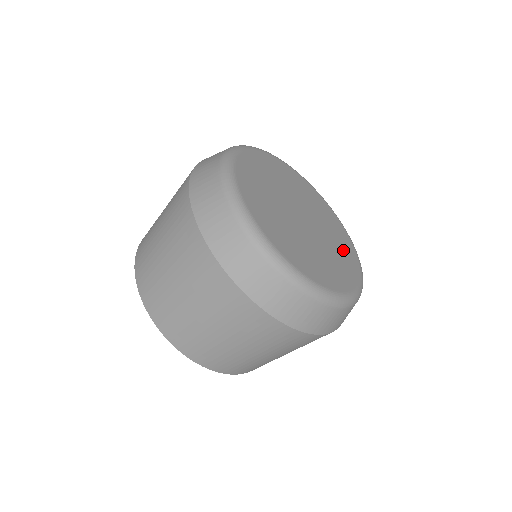
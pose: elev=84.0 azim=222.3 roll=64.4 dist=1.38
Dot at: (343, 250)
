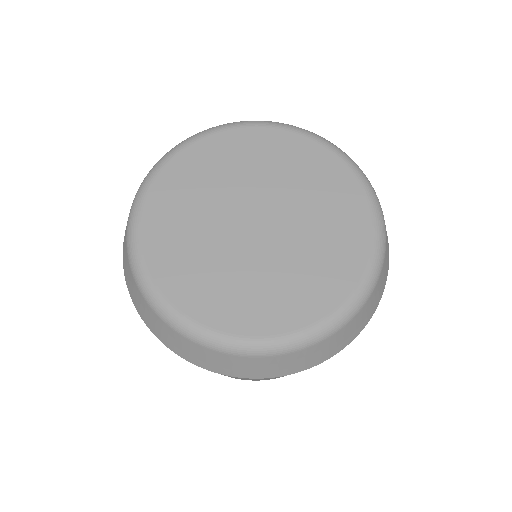
Dot at: (331, 196)
